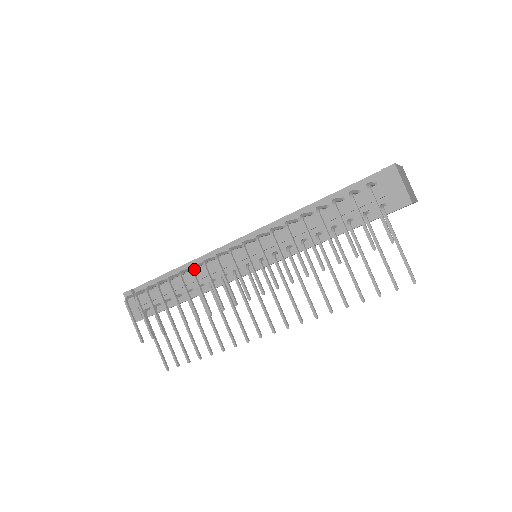
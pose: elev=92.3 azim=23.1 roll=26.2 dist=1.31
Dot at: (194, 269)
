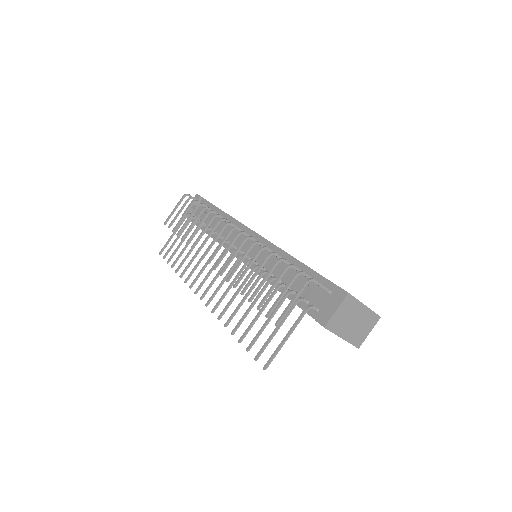
Dot at: occluded
